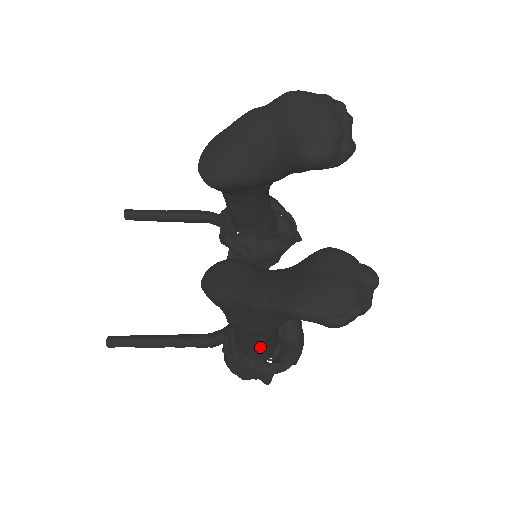
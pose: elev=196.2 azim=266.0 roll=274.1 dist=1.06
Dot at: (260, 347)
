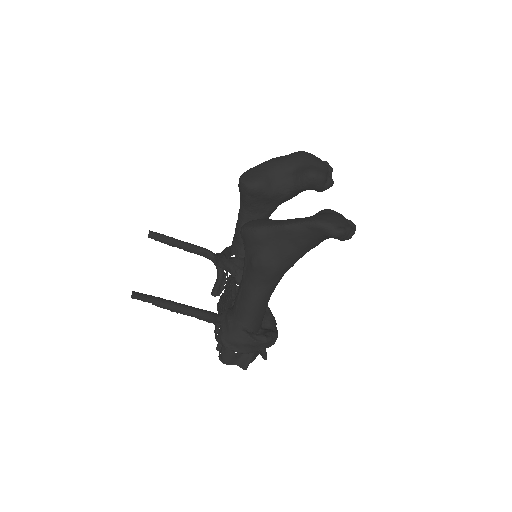
Dot at: (259, 306)
